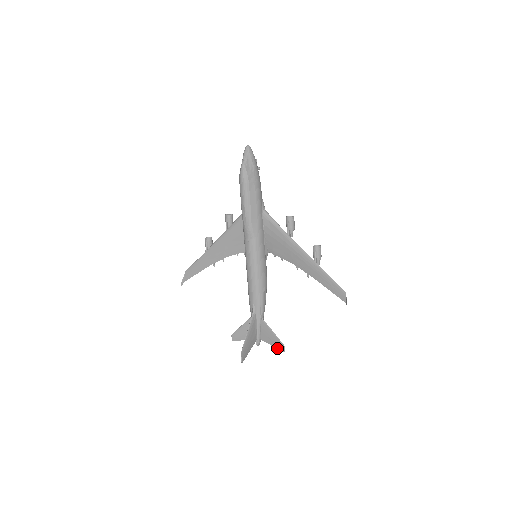
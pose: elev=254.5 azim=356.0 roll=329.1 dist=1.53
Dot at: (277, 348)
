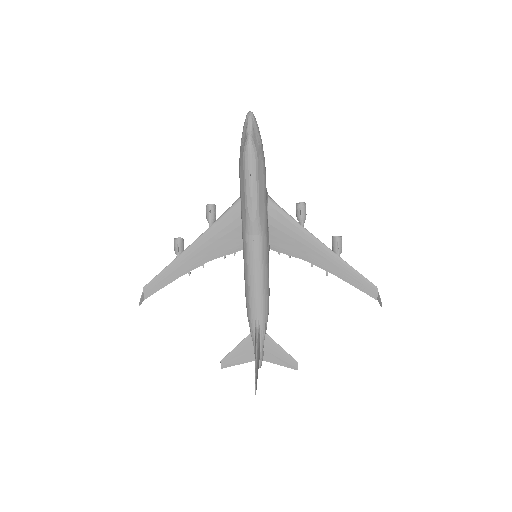
Dot at: (287, 367)
